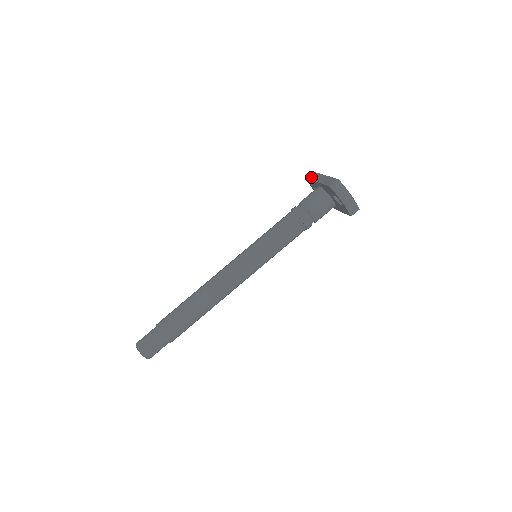
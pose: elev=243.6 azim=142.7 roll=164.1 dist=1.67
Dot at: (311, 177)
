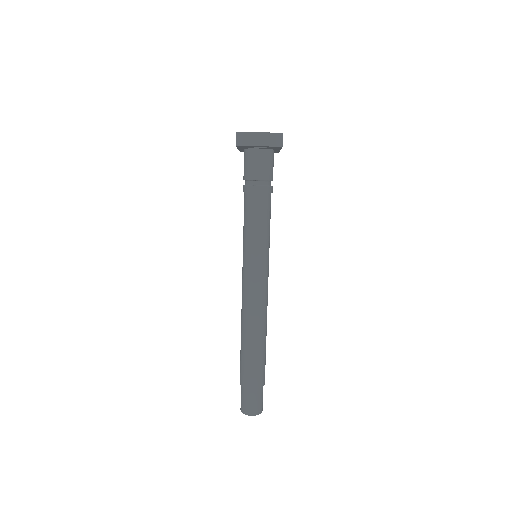
Dot at: occluded
